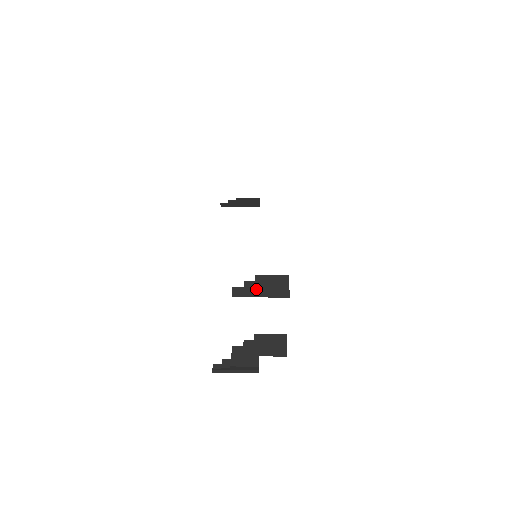
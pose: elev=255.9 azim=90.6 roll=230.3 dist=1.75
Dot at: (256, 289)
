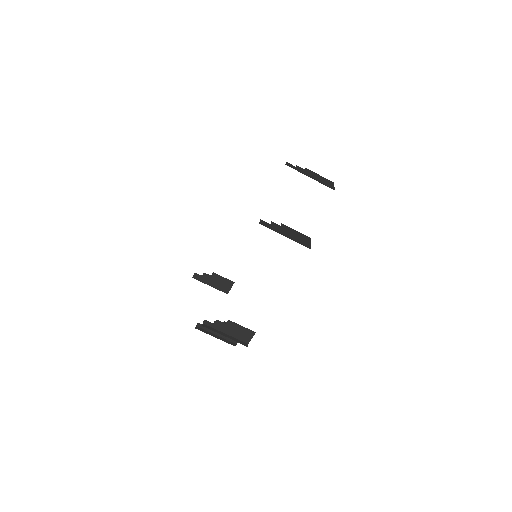
Dot at: (224, 330)
